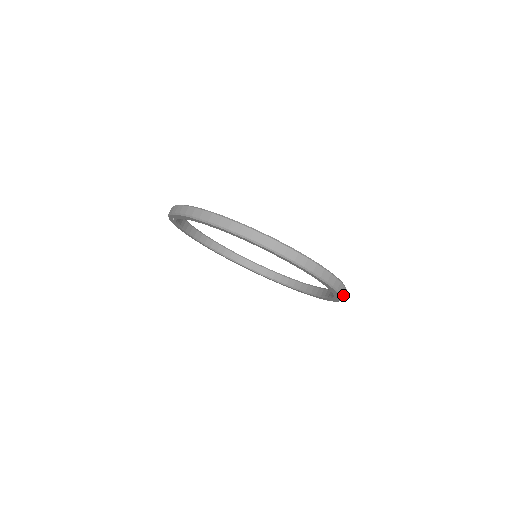
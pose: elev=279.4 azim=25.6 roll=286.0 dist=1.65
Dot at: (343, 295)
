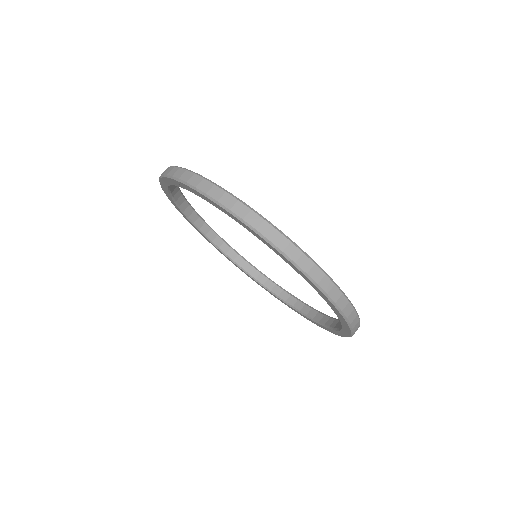
Dot at: occluded
